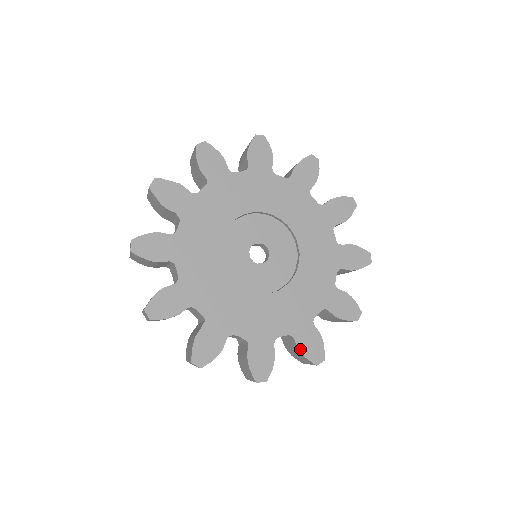
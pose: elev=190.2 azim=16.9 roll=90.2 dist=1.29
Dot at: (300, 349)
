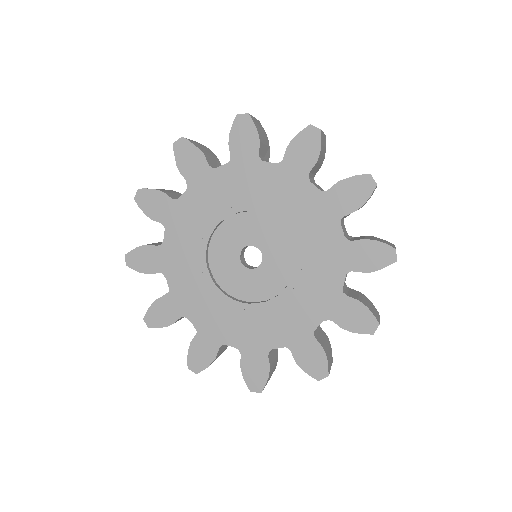
Dot at: (242, 368)
